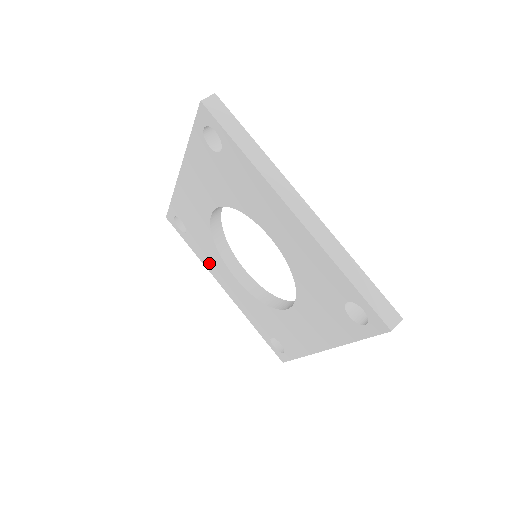
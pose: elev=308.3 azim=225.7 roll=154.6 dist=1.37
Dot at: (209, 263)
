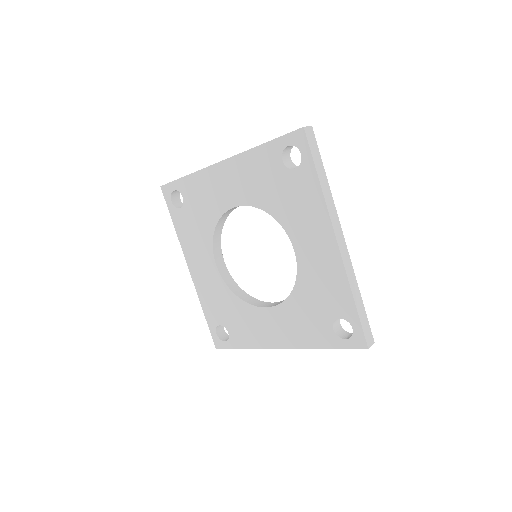
Dot at: (255, 336)
